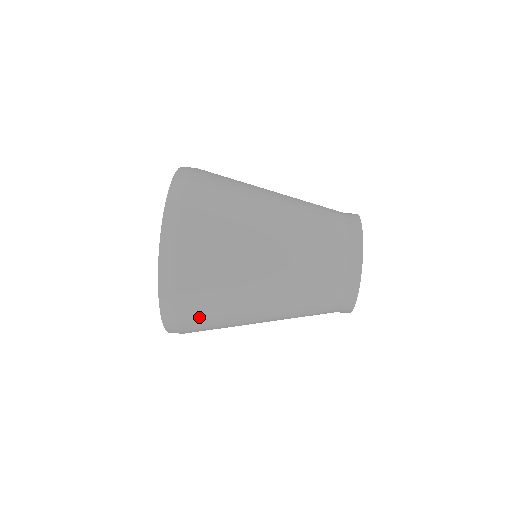
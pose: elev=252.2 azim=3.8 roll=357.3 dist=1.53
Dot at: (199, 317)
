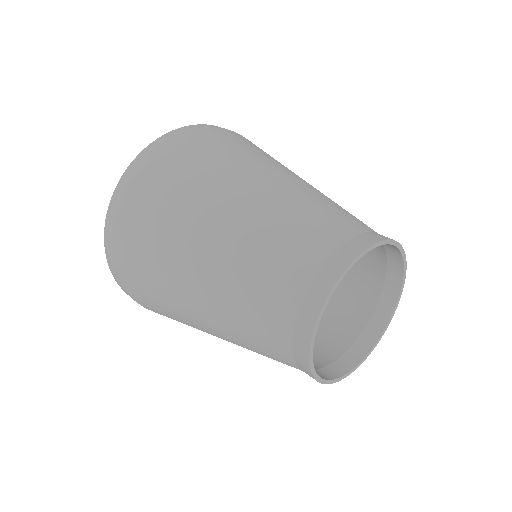
Dot at: (148, 197)
